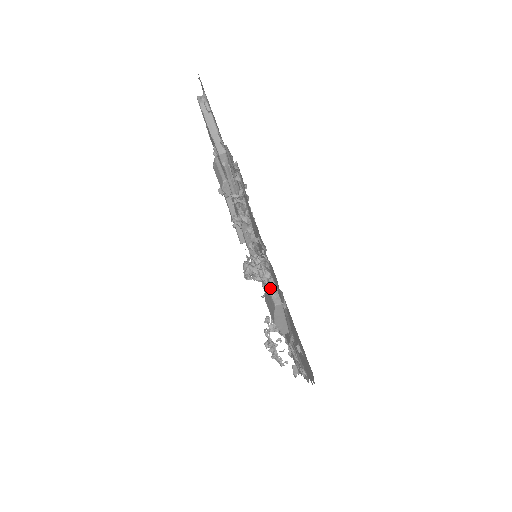
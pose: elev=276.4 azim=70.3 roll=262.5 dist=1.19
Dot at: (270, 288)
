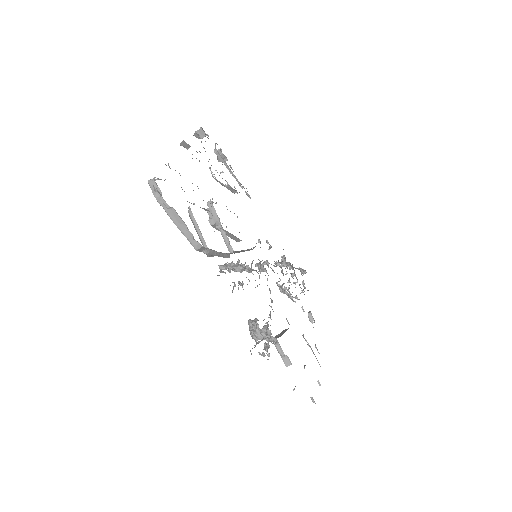
Dot at: (279, 350)
